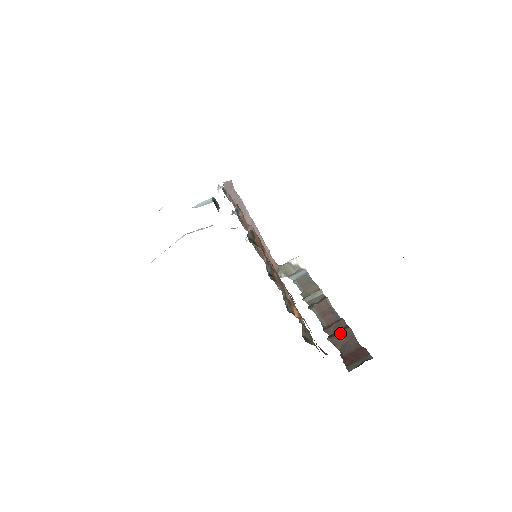
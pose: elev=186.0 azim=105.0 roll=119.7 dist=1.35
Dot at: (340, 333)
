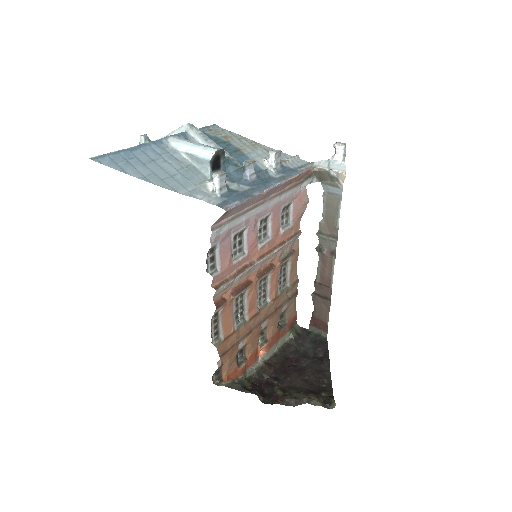
Dot at: (321, 300)
